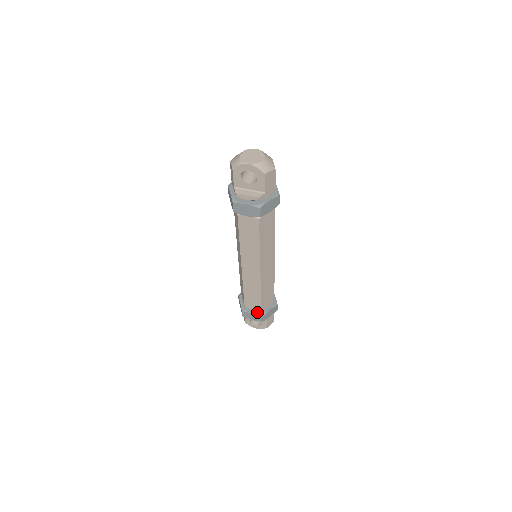
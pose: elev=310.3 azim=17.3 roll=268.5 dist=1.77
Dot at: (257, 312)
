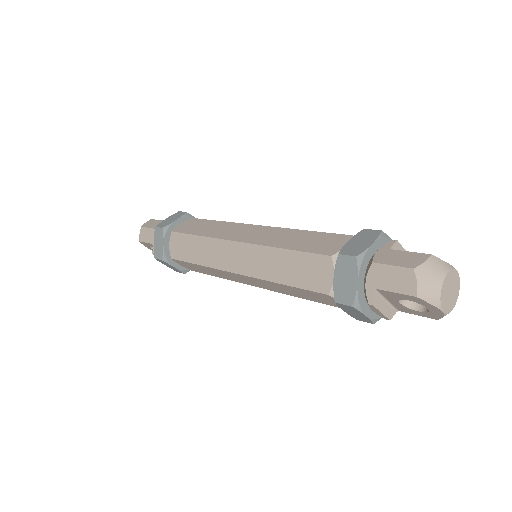
Dot at: (181, 267)
